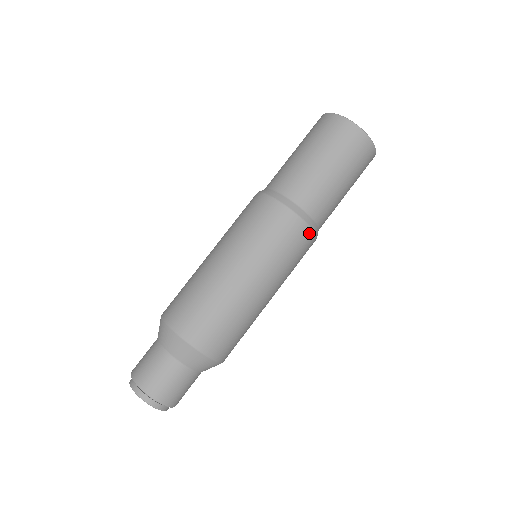
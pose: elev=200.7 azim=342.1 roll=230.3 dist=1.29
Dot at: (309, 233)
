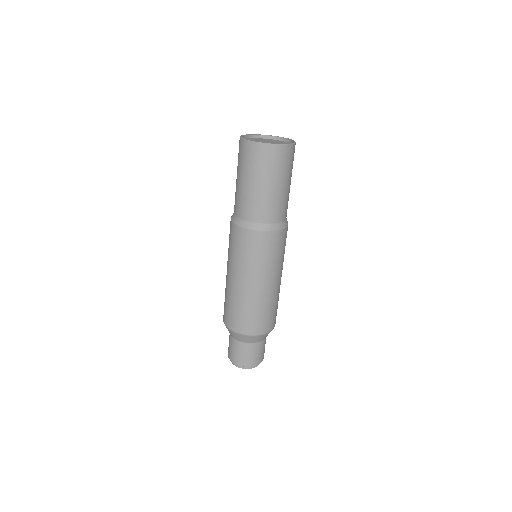
Dot at: occluded
